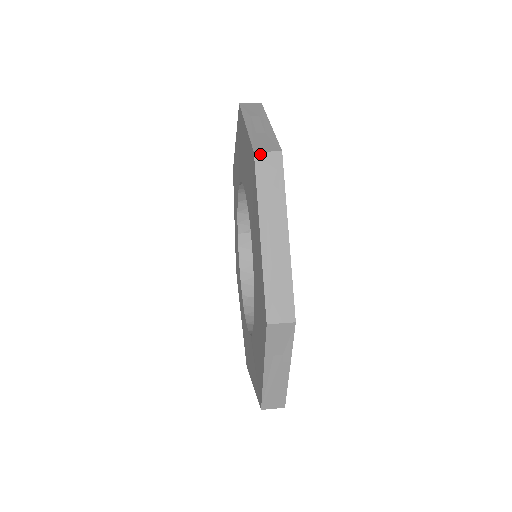
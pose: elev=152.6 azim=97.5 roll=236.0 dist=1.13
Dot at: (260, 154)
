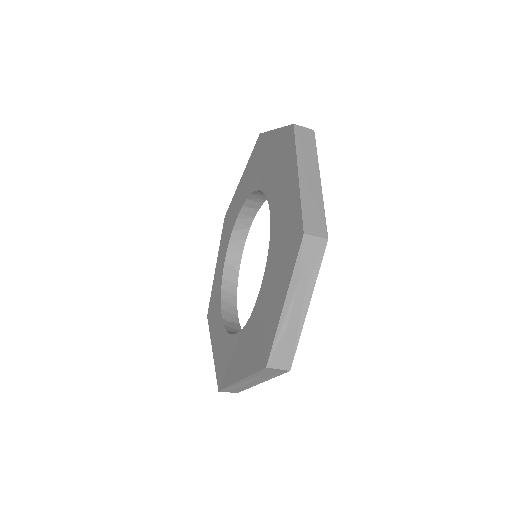
Dot at: (298, 126)
